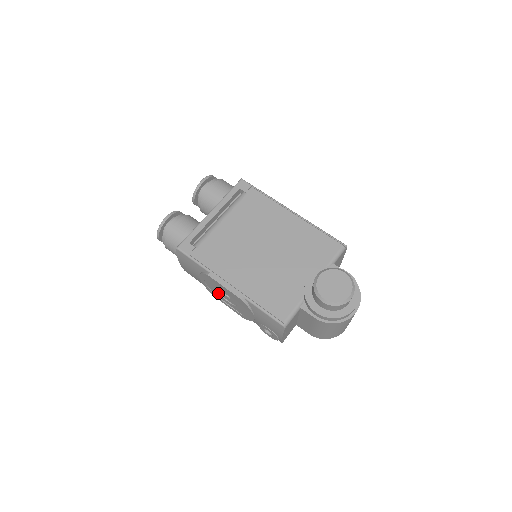
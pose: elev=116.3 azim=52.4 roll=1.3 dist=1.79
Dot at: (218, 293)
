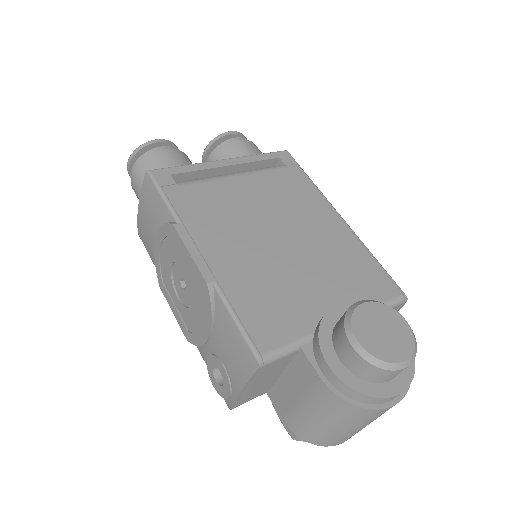
Dot at: (170, 277)
